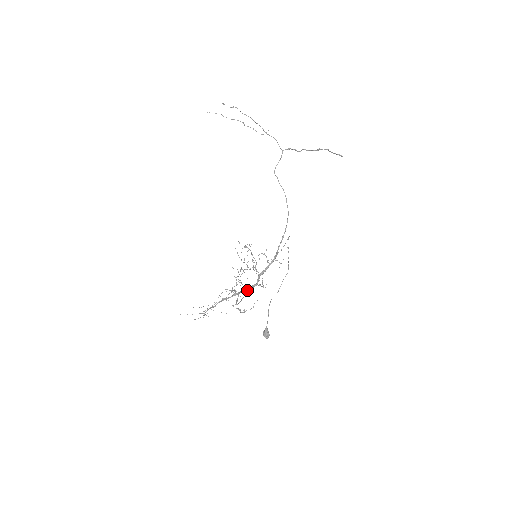
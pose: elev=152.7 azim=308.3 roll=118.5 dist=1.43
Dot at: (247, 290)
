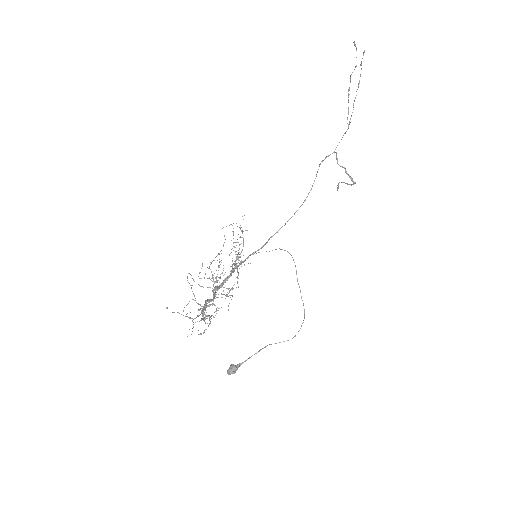
Dot at: occluded
